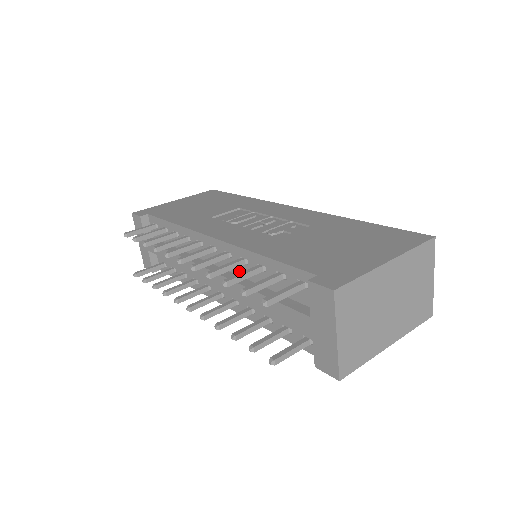
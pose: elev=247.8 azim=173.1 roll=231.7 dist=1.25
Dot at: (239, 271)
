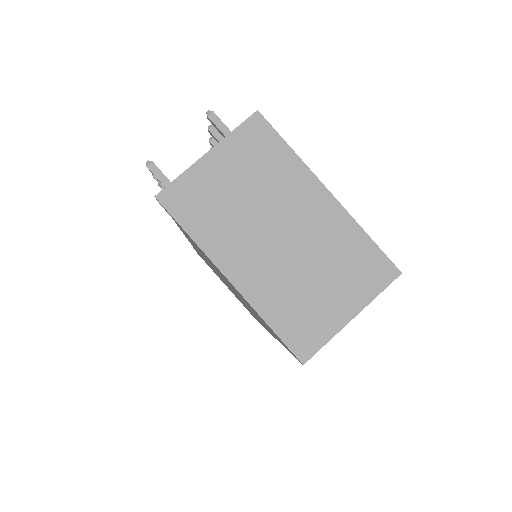
Dot at: occluded
